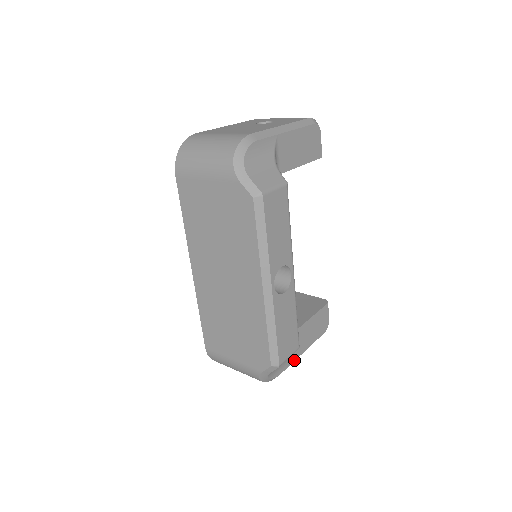
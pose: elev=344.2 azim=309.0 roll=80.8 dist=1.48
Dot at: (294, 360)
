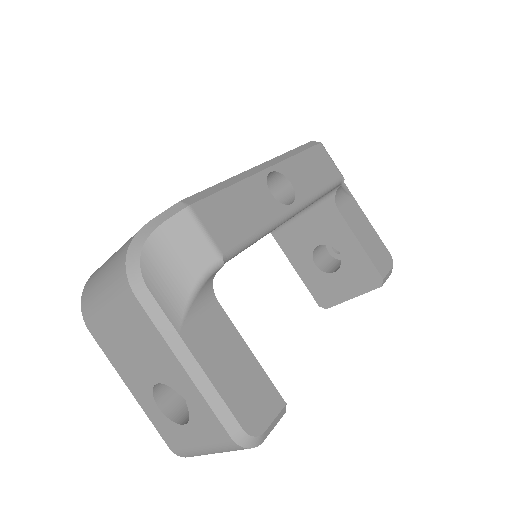
Dot at: (178, 330)
